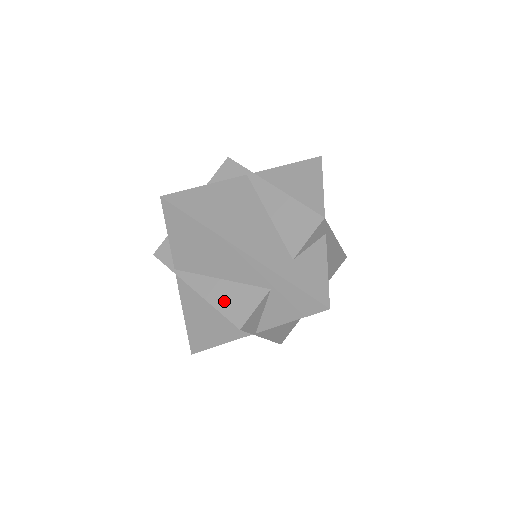
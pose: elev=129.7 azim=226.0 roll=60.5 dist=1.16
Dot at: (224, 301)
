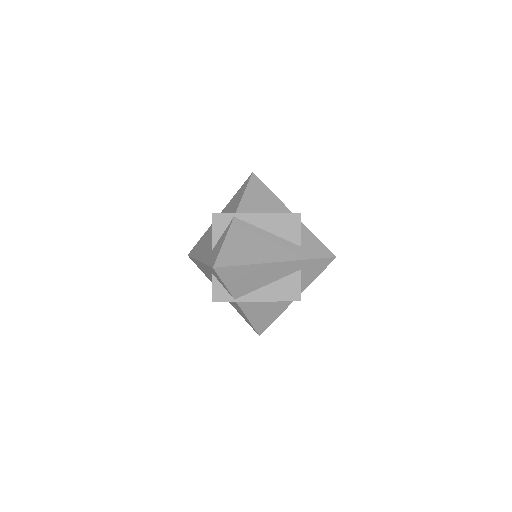
Dot at: (280, 294)
